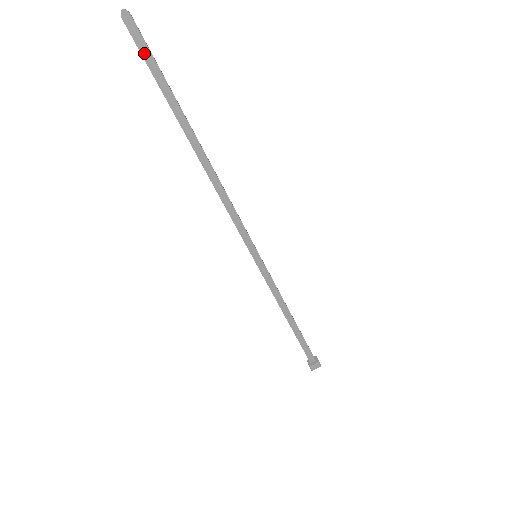
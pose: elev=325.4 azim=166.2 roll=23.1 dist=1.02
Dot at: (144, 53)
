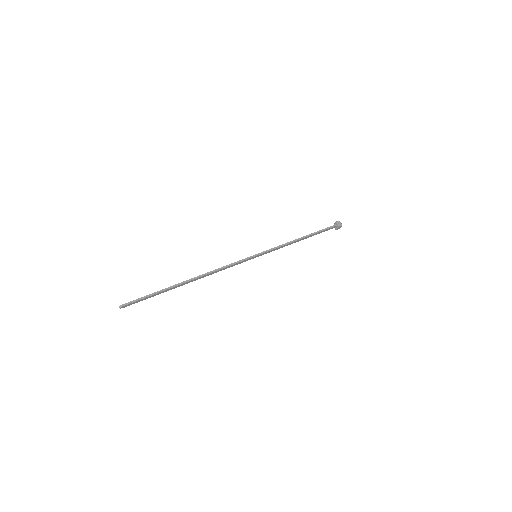
Dot at: (139, 301)
